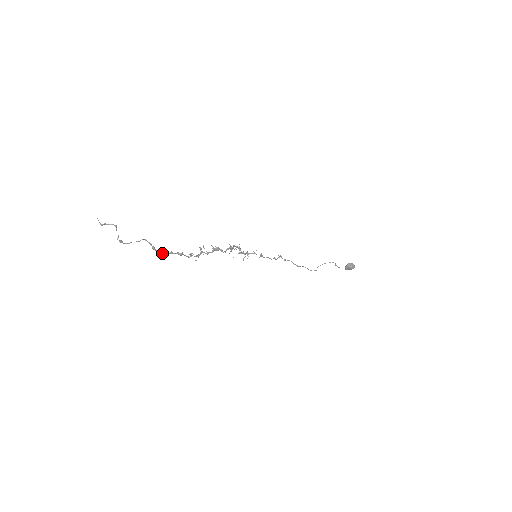
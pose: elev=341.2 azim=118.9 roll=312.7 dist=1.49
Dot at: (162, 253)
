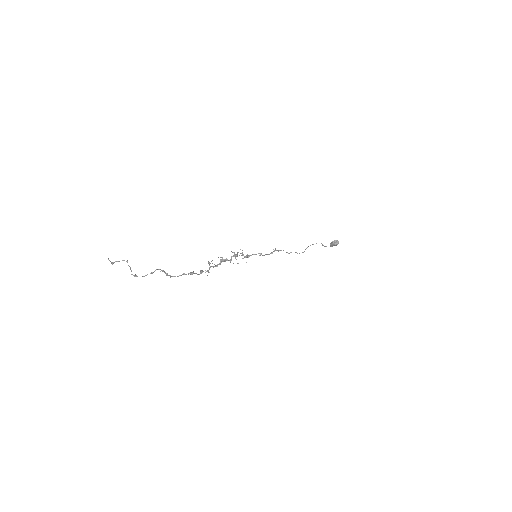
Dot at: occluded
